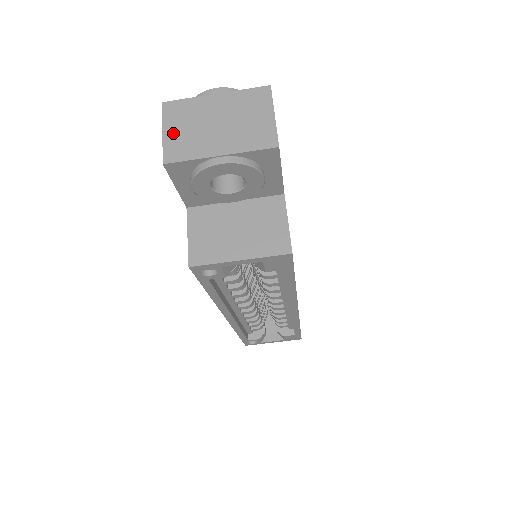
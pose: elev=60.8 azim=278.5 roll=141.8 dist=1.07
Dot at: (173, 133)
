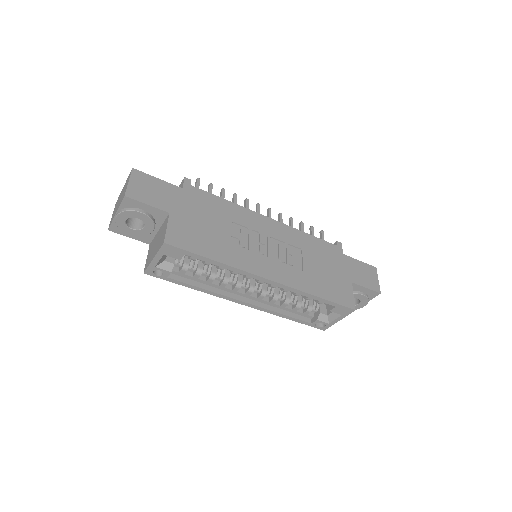
Dot at: (113, 214)
